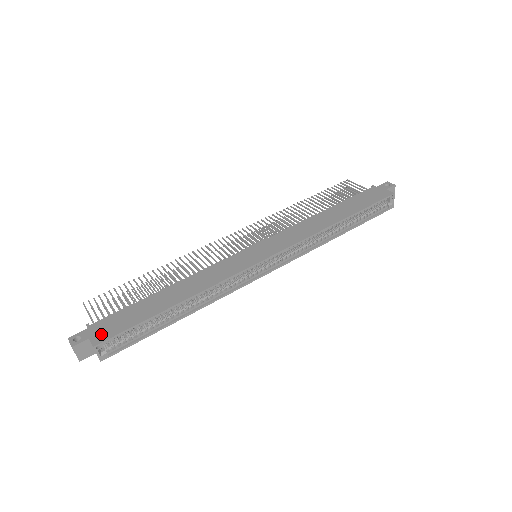
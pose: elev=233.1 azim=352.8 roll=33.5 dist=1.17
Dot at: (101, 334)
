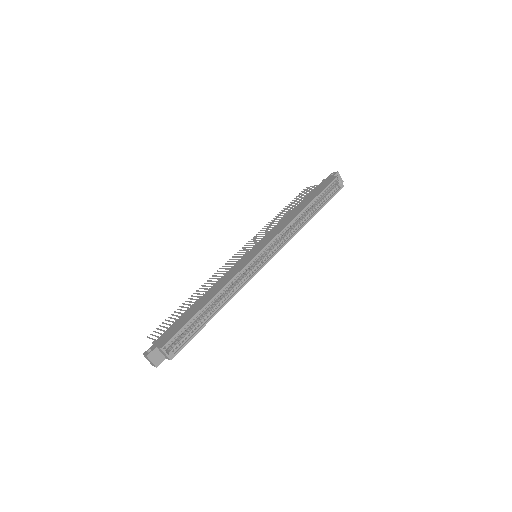
Dot at: (164, 340)
